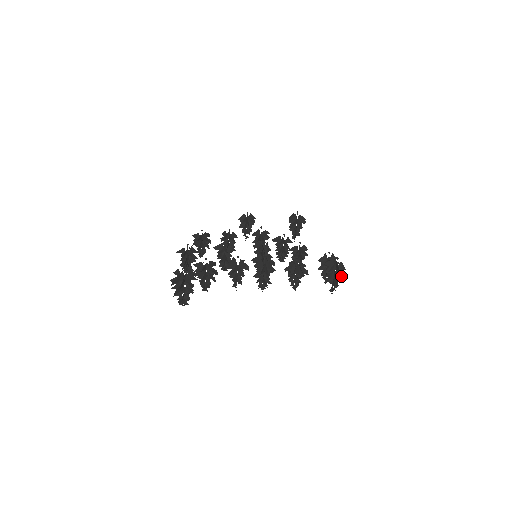
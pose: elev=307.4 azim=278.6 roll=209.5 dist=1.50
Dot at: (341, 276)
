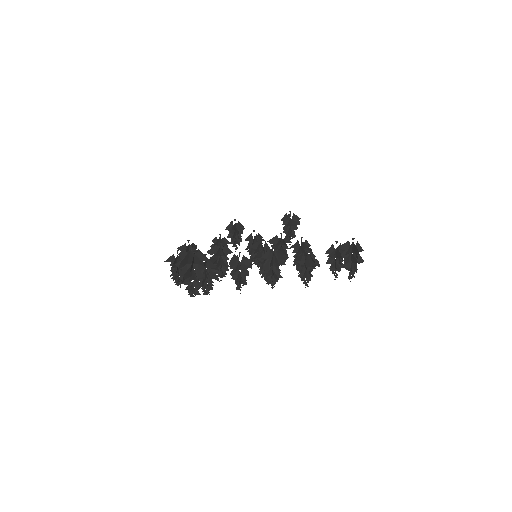
Dot at: (359, 259)
